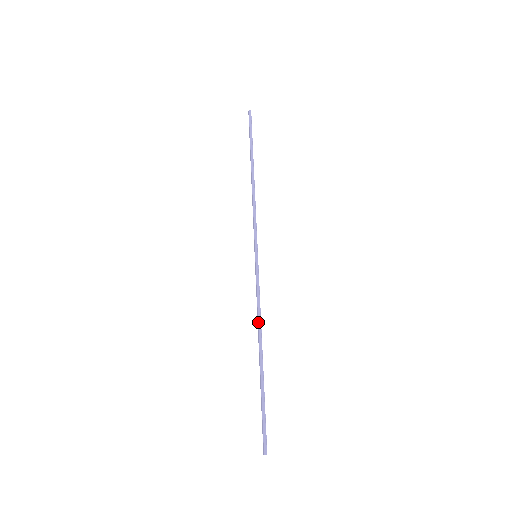
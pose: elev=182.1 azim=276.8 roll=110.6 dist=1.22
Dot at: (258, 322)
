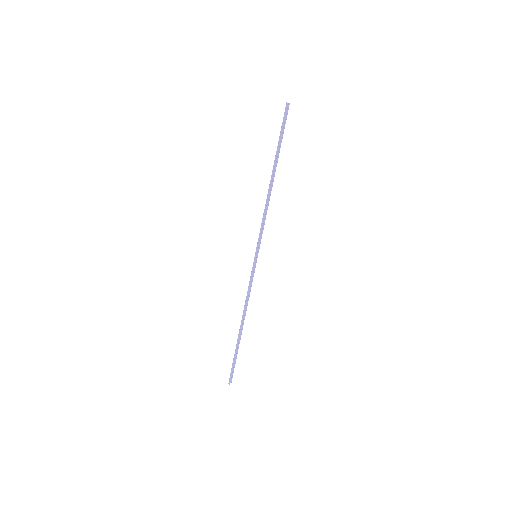
Dot at: (244, 307)
